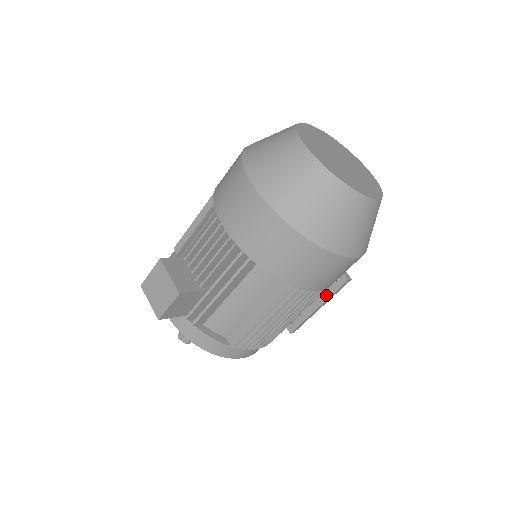
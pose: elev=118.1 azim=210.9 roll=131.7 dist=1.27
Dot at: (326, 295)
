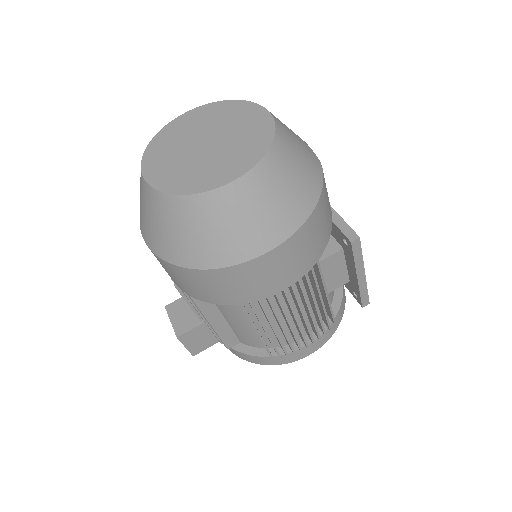
Dot at: (352, 263)
